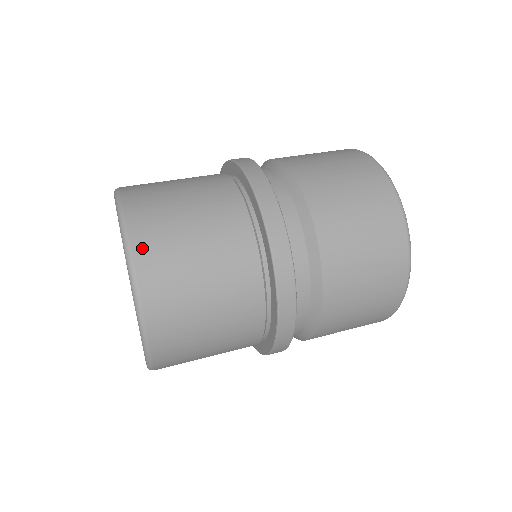
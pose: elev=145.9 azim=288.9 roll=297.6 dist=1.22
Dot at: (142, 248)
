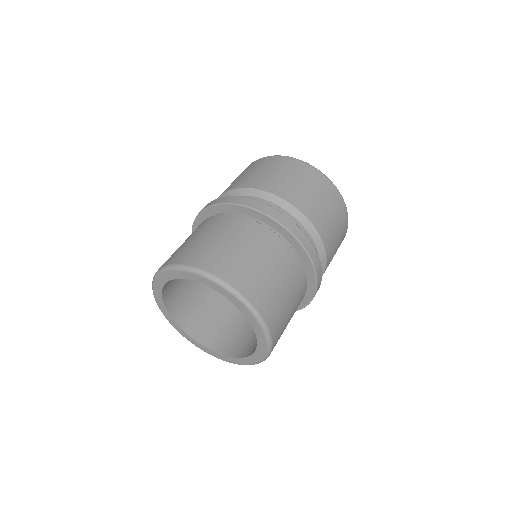
Dot at: (191, 260)
